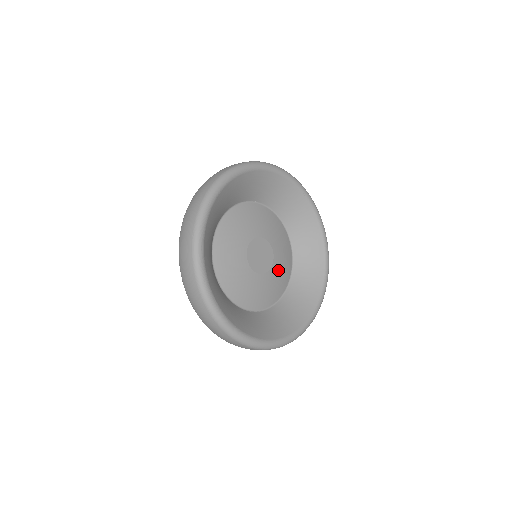
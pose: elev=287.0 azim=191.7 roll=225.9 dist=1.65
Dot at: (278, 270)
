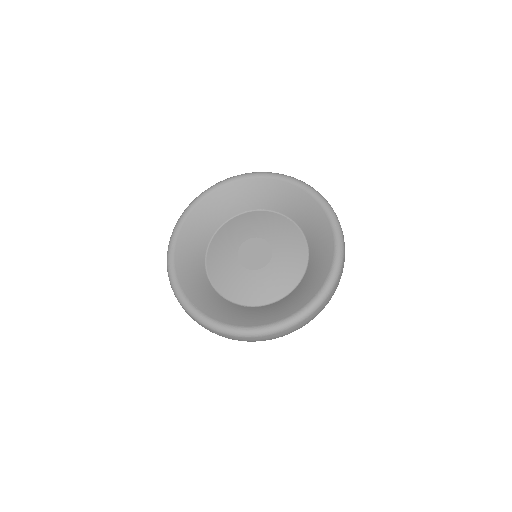
Dot at: (279, 268)
